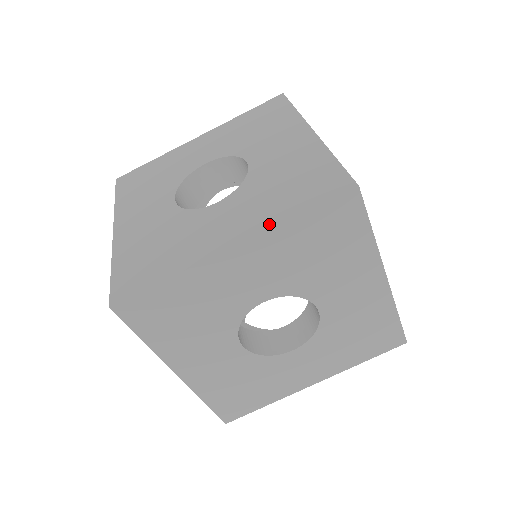
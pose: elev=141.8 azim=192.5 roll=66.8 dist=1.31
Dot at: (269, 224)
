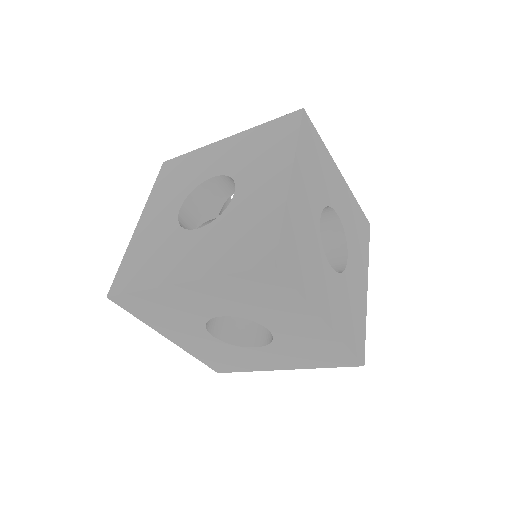
Dot at: (209, 273)
